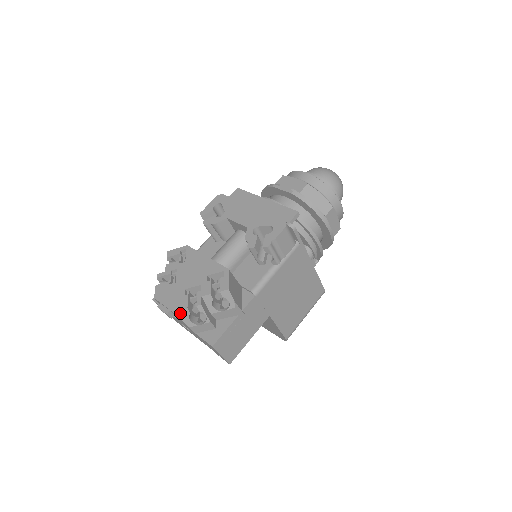
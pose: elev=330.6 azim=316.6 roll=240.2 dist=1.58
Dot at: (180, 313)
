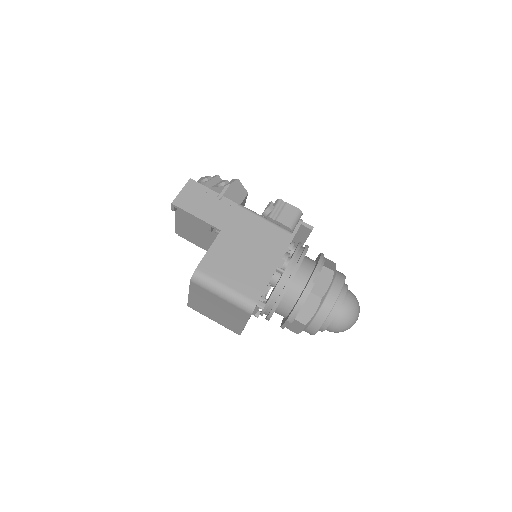
Dot at: (204, 177)
